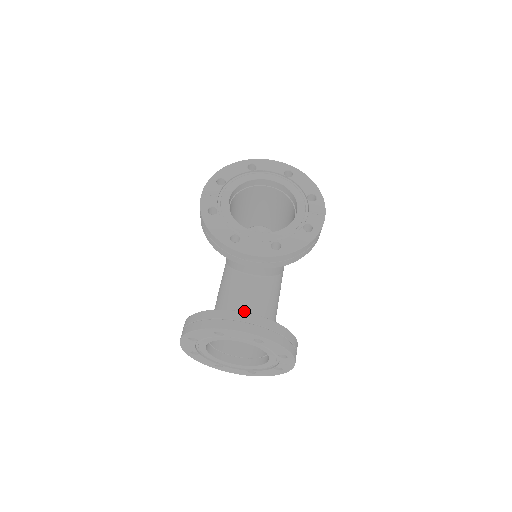
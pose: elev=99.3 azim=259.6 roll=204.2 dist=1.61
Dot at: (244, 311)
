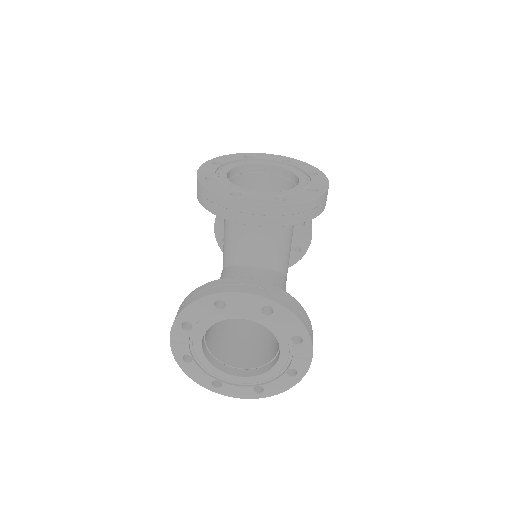
Dot at: occluded
